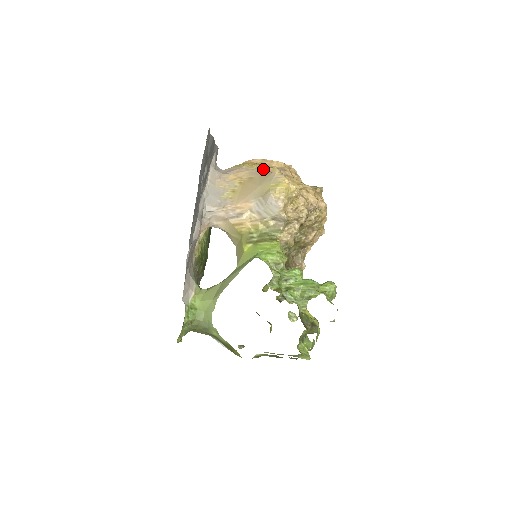
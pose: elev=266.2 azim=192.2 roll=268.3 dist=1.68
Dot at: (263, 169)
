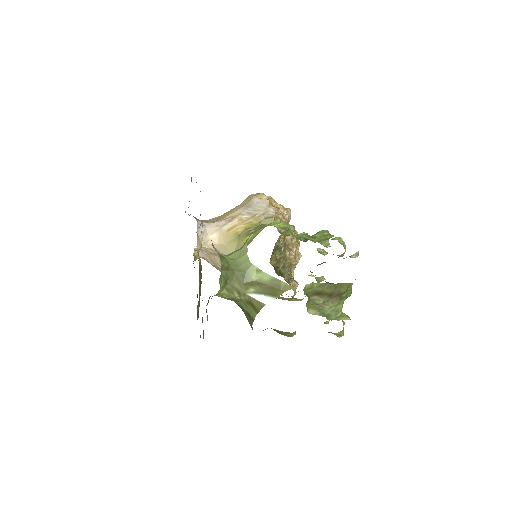
Dot at: occluded
